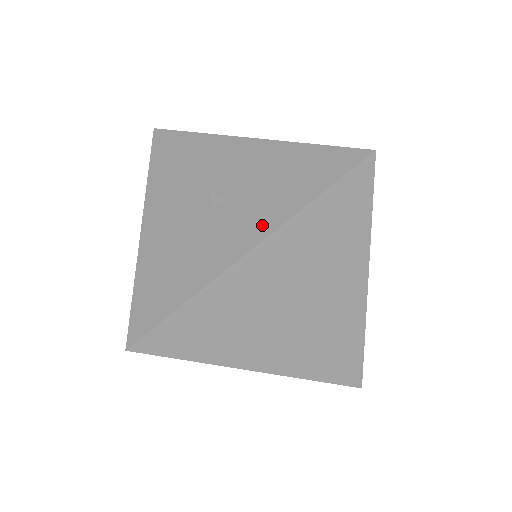
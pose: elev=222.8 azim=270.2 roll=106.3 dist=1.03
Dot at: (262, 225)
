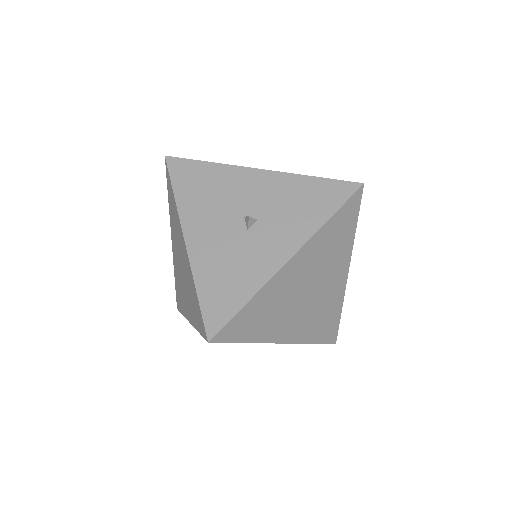
Dot at: (294, 239)
